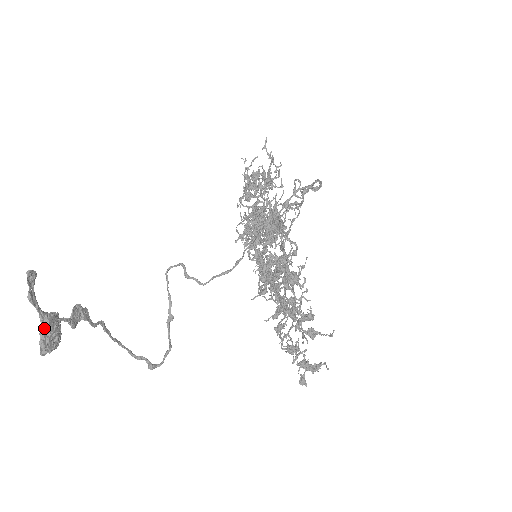
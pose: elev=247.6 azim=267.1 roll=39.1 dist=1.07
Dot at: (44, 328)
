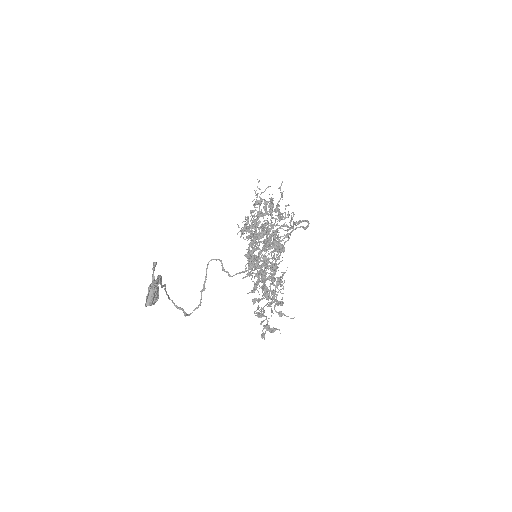
Dot at: (154, 294)
